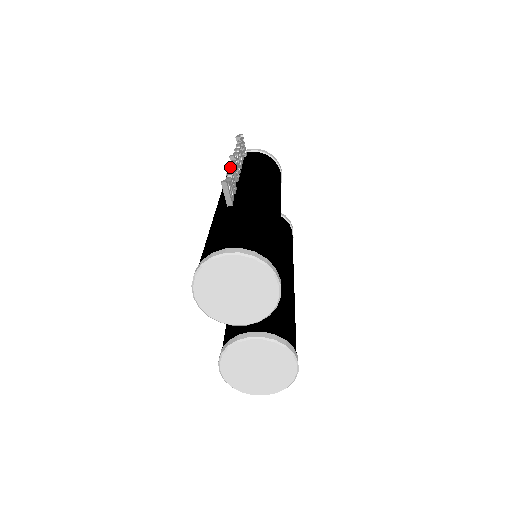
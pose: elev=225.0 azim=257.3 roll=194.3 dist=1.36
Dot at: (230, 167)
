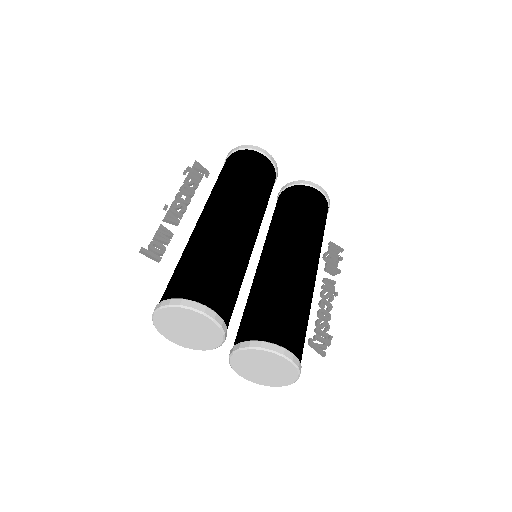
Dot at: (162, 220)
